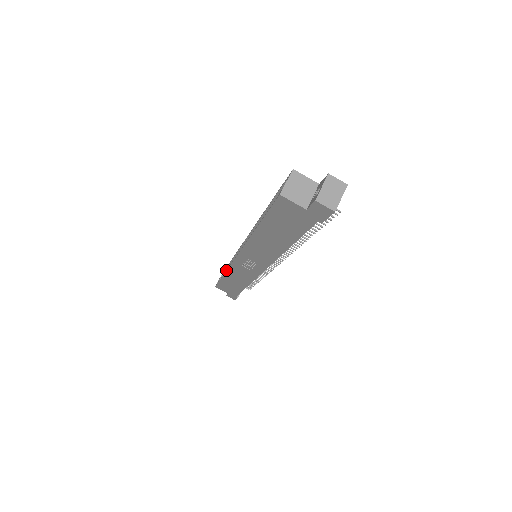
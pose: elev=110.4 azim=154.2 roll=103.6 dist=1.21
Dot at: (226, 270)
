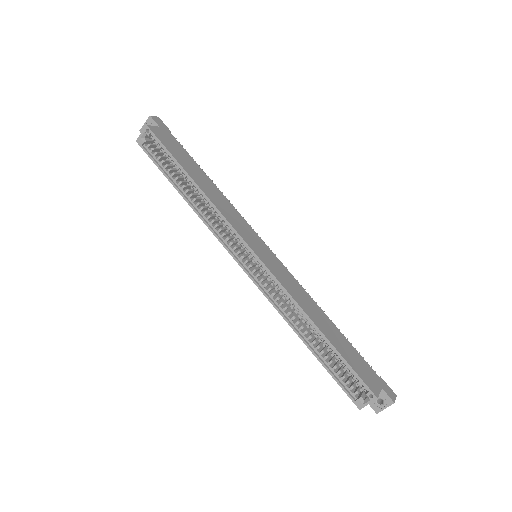
Dot at: occluded
